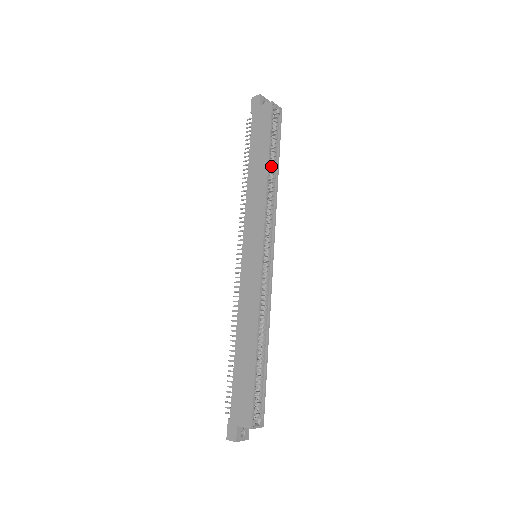
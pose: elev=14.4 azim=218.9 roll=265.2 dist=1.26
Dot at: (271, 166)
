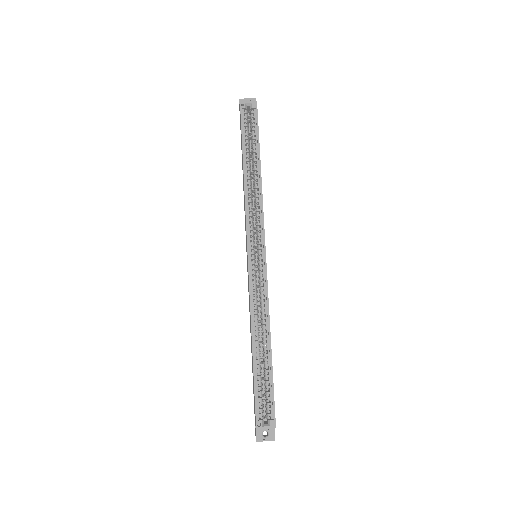
Dot at: (253, 163)
